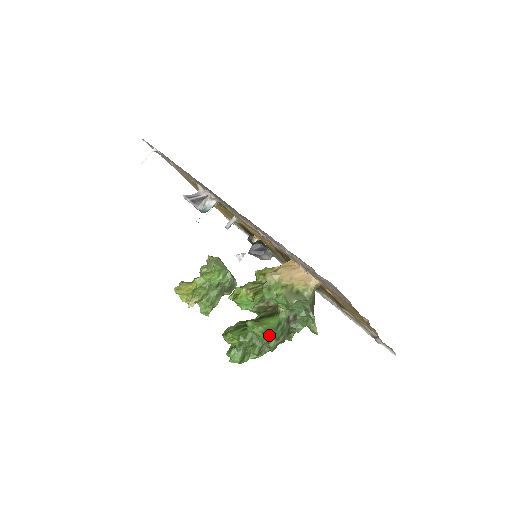
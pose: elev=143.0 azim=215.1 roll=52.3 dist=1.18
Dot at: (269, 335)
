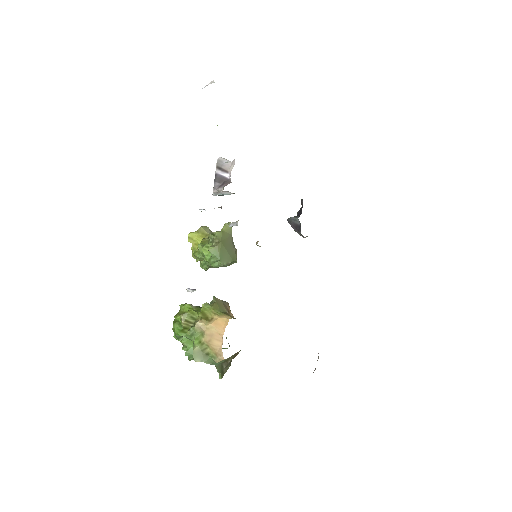
Dot at: occluded
